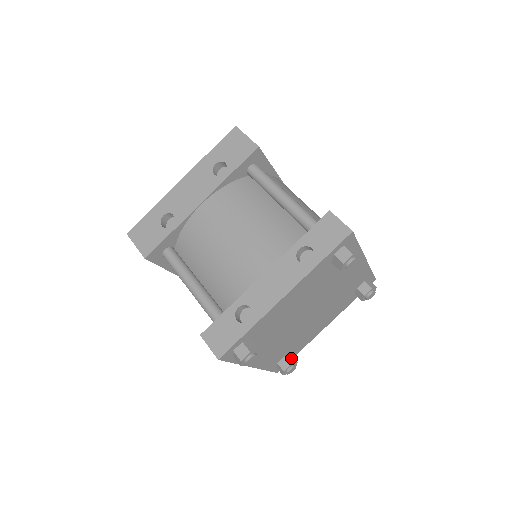
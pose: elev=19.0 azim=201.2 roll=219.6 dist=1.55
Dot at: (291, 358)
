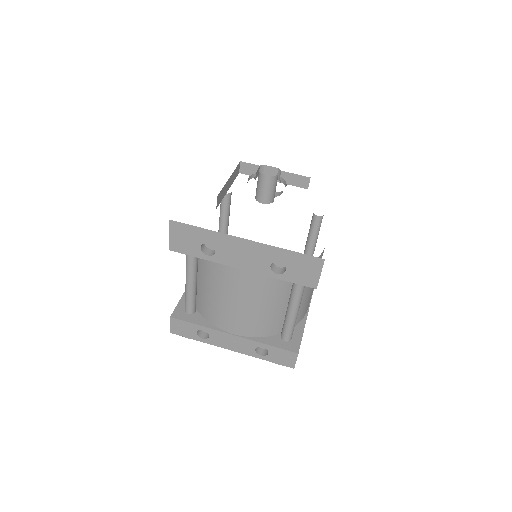
Dot at: occluded
